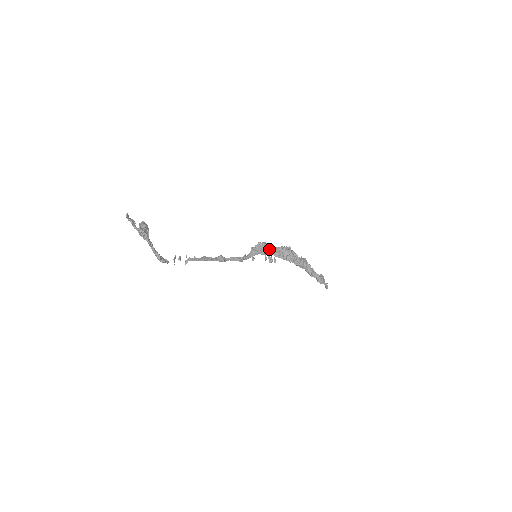
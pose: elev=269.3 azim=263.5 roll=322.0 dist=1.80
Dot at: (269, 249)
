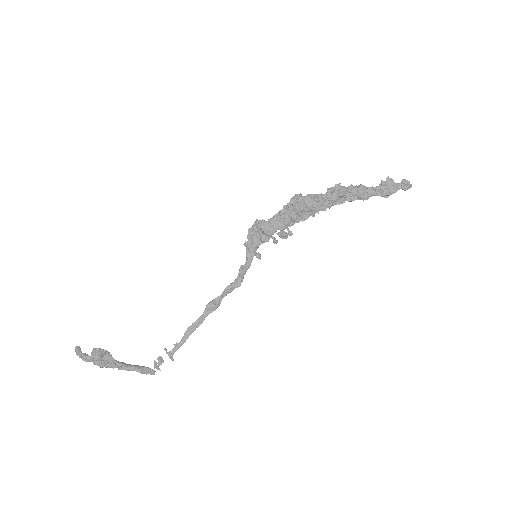
Dot at: (267, 229)
